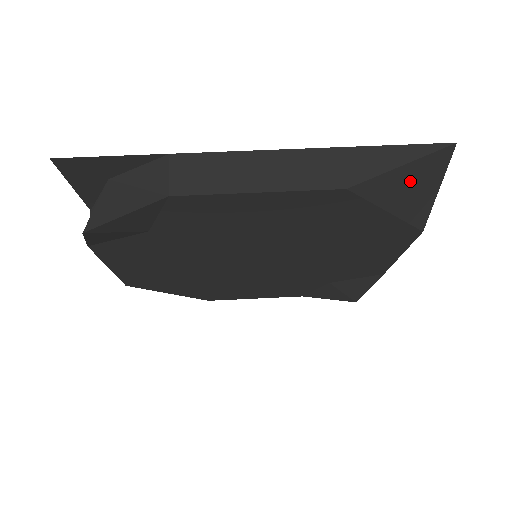
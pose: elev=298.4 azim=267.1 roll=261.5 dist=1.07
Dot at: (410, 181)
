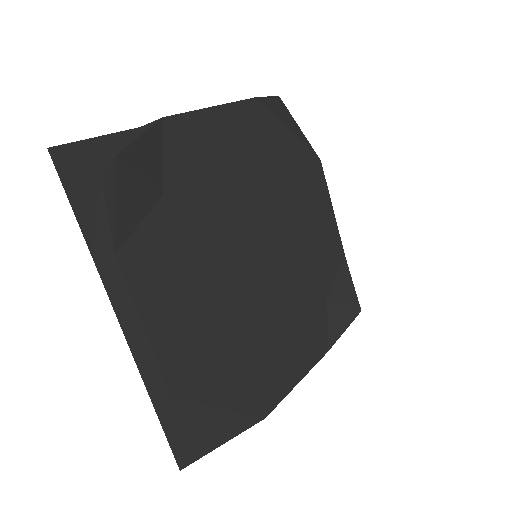
Dot at: (281, 111)
